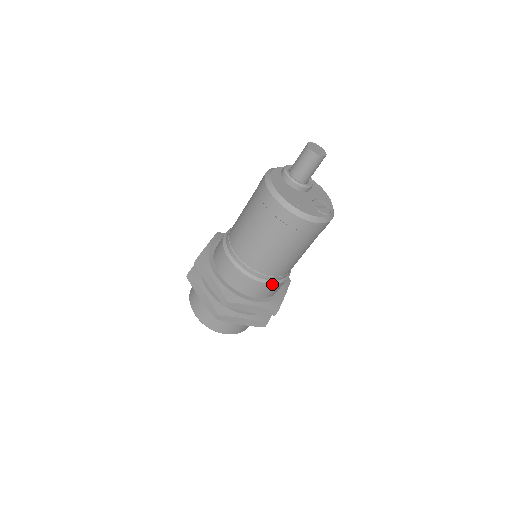
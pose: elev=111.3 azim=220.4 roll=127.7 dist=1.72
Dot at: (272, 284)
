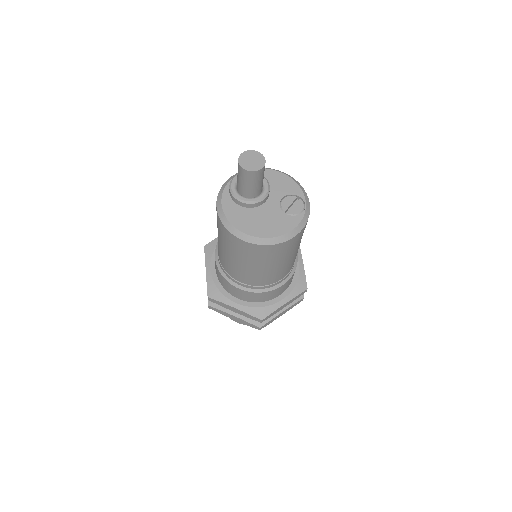
Dot at: (289, 279)
